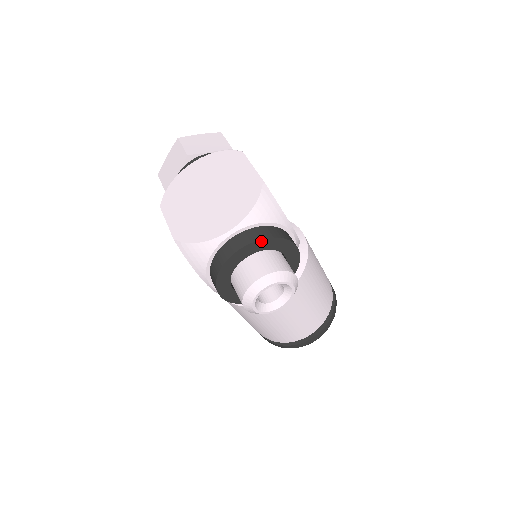
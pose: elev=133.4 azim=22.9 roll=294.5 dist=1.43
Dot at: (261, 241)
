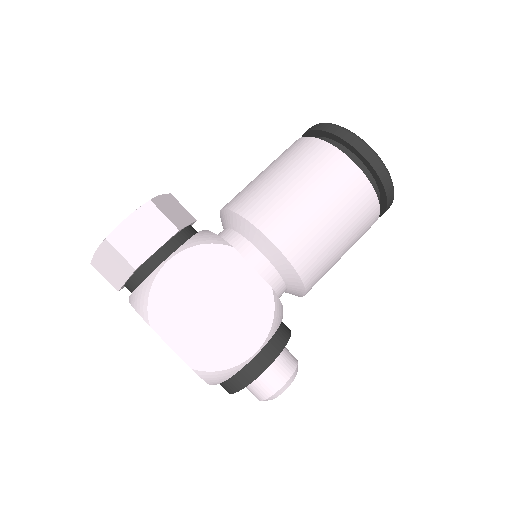
Dot at: (236, 391)
